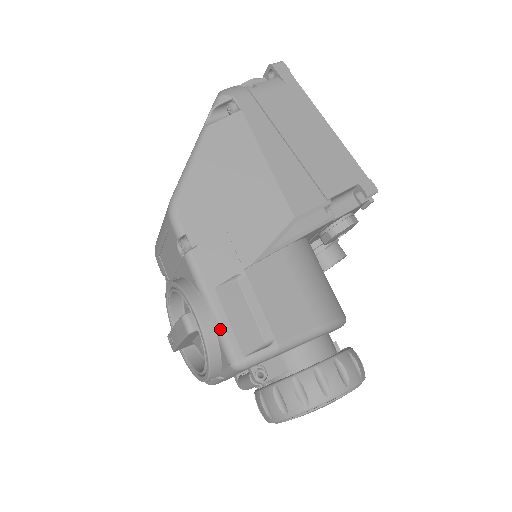
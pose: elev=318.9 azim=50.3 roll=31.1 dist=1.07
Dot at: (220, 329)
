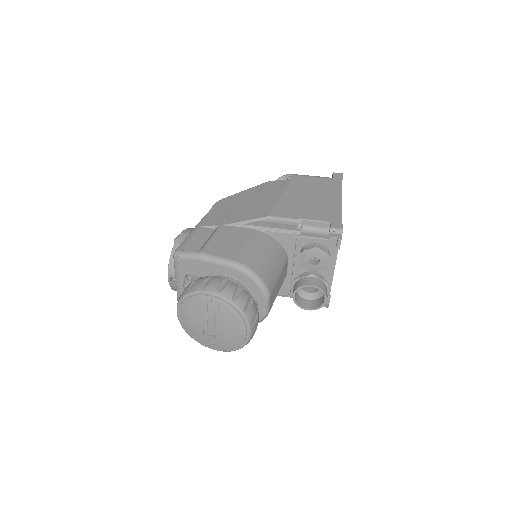
Dot at: (185, 239)
